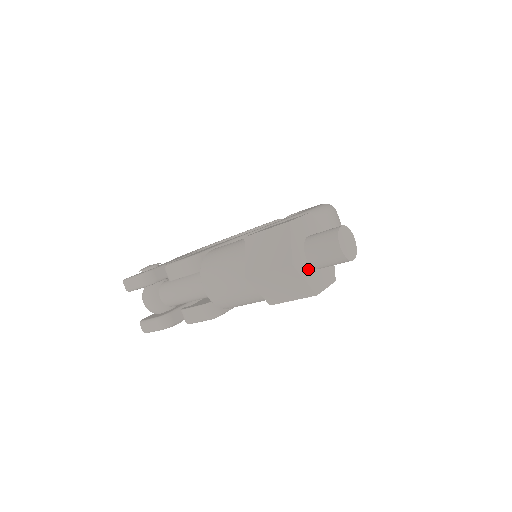
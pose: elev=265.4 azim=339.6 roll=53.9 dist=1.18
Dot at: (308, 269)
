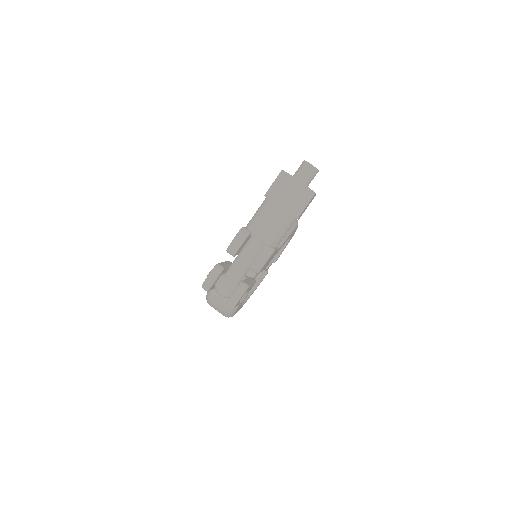
Dot at: occluded
